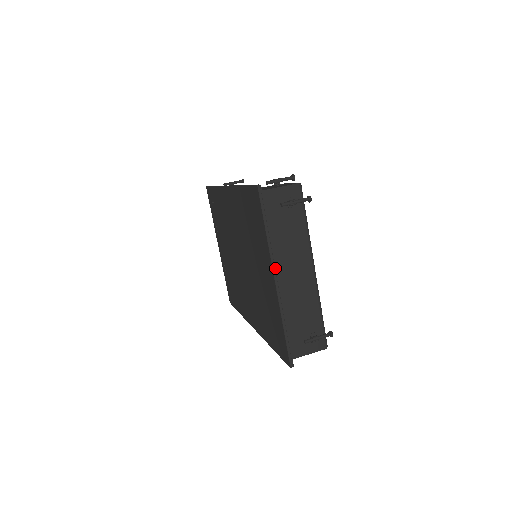
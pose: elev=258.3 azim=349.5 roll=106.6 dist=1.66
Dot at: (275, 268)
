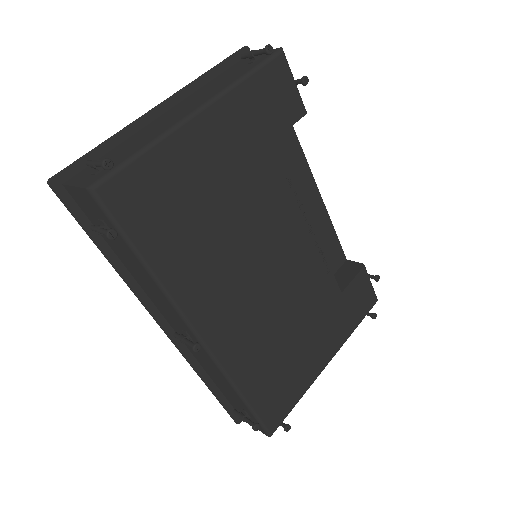
Dot at: (173, 97)
